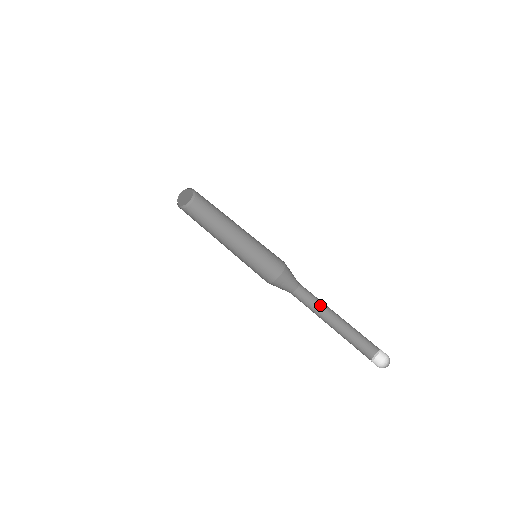
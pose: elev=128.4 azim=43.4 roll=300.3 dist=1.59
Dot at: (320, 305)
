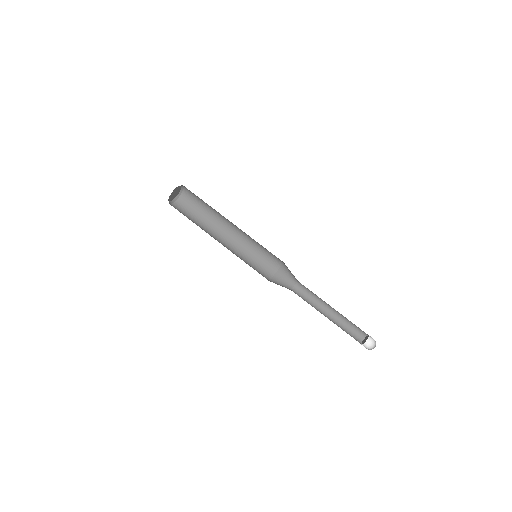
Dot at: (315, 301)
